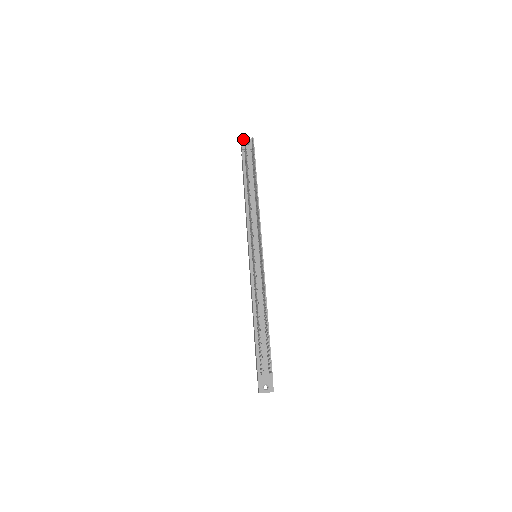
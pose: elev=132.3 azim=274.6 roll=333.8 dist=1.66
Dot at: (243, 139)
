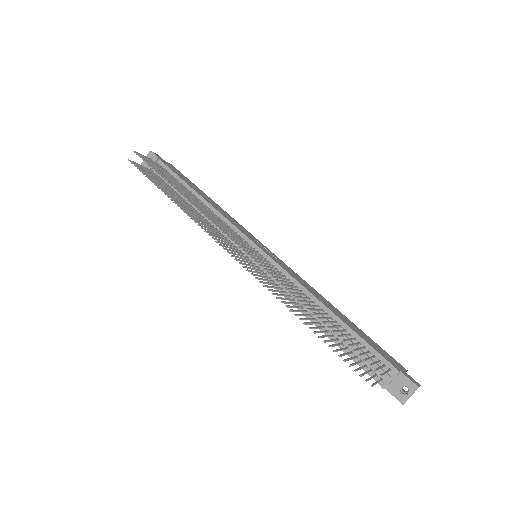
Dot at: (142, 162)
